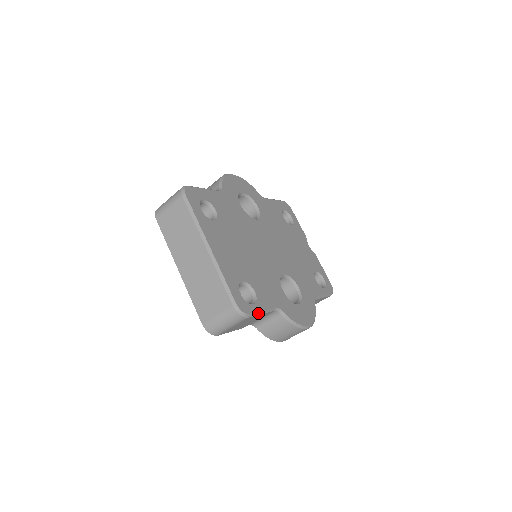
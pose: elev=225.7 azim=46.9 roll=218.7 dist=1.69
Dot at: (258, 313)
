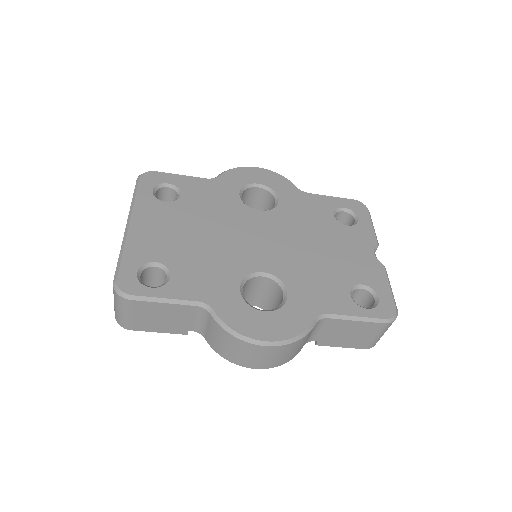
Dot at: (154, 299)
